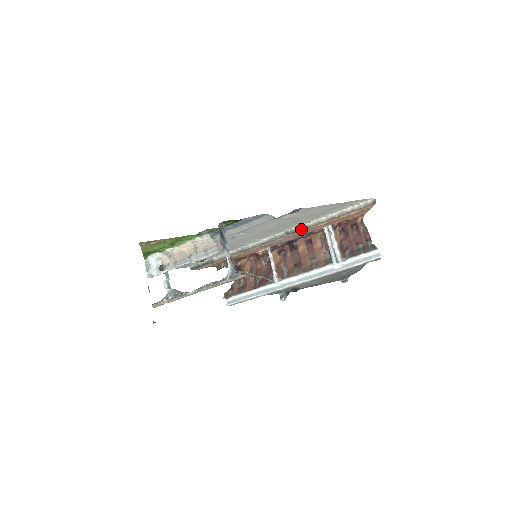
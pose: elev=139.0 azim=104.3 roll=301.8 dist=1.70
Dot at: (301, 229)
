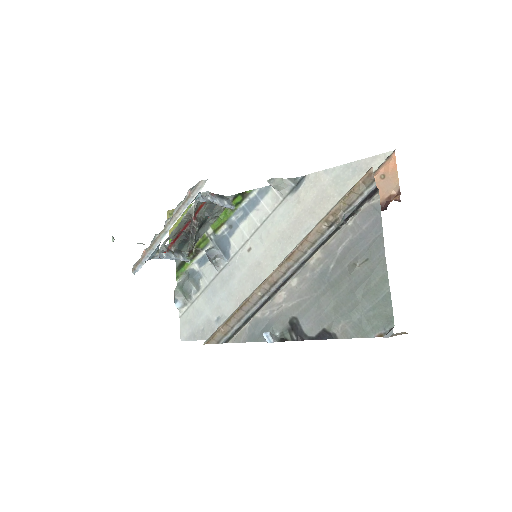
Dot at: occluded
